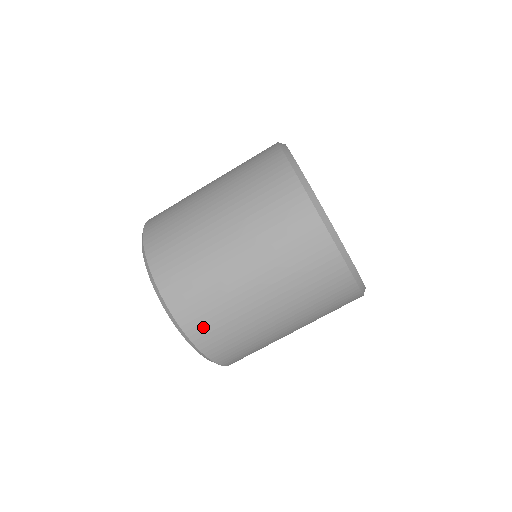
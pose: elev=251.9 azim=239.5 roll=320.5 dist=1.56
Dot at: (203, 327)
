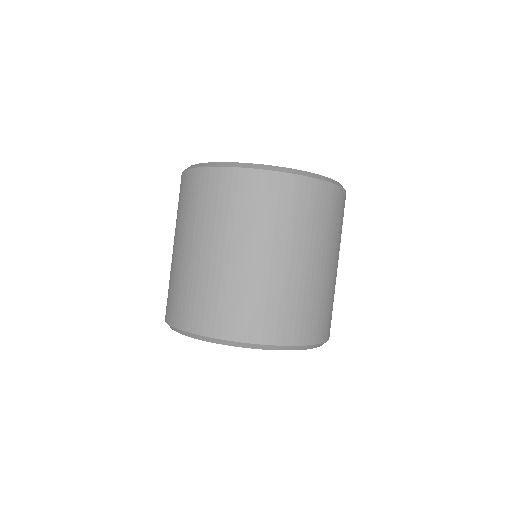
Dot at: (309, 327)
